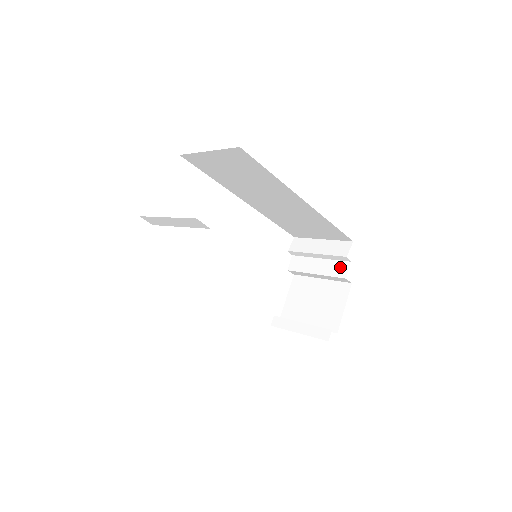
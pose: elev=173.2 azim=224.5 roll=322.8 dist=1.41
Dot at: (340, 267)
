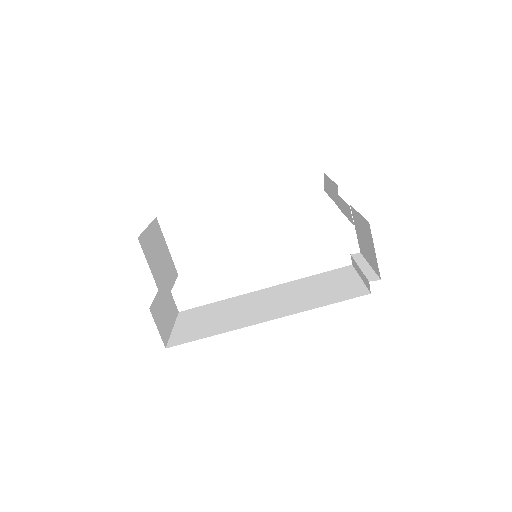
Dot at: (349, 212)
